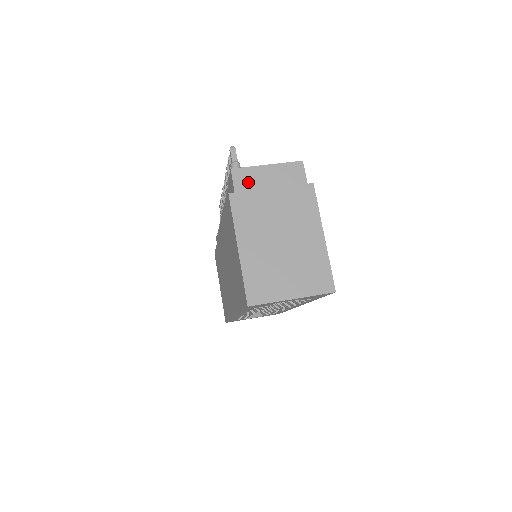
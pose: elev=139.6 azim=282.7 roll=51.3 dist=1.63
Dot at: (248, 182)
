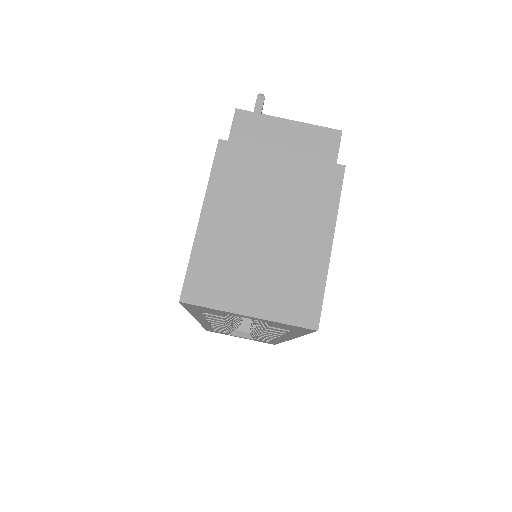
Dot at: (252, 133)
